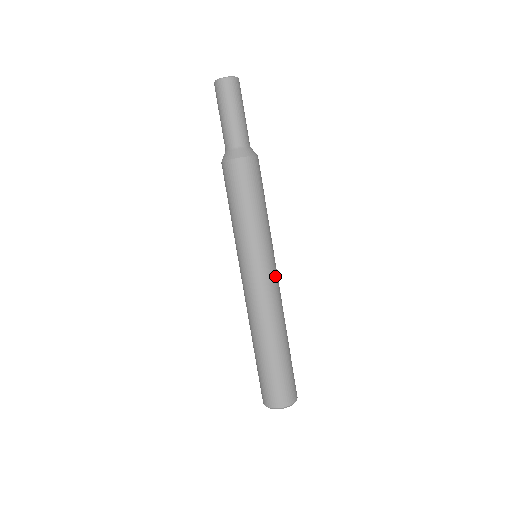
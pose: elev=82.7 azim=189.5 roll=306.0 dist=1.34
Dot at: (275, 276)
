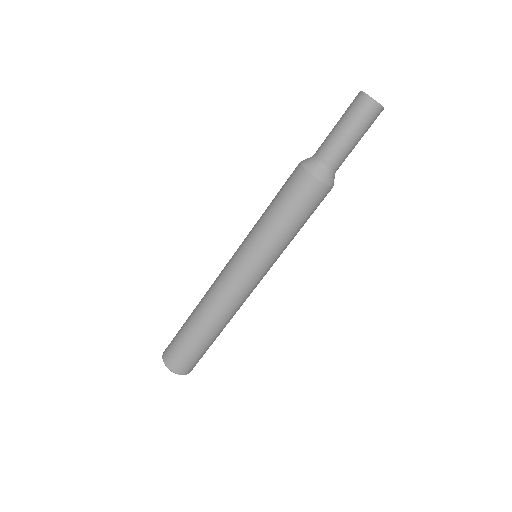
Dot at: (247, 284)
